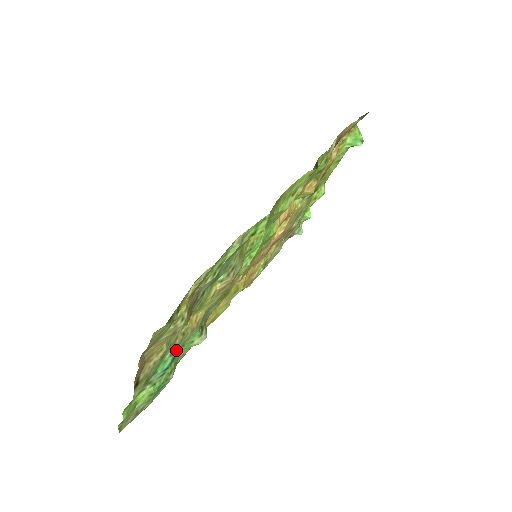
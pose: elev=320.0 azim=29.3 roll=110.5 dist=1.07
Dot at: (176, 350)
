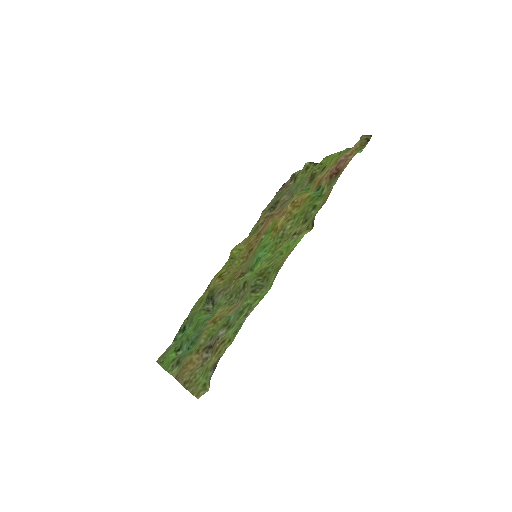
Dot at: (197, 339)
